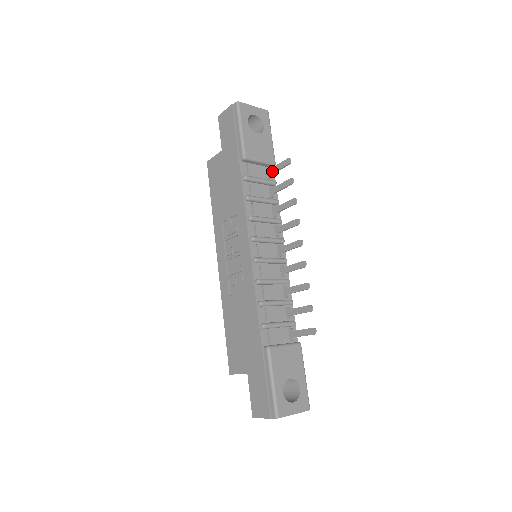
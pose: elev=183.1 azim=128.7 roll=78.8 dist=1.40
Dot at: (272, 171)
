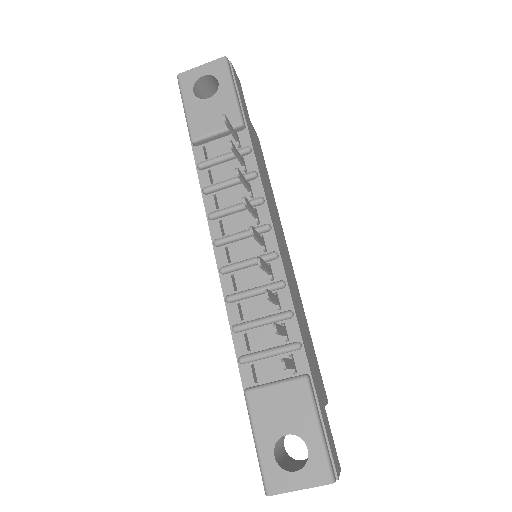
Dot at: (234, 137)
